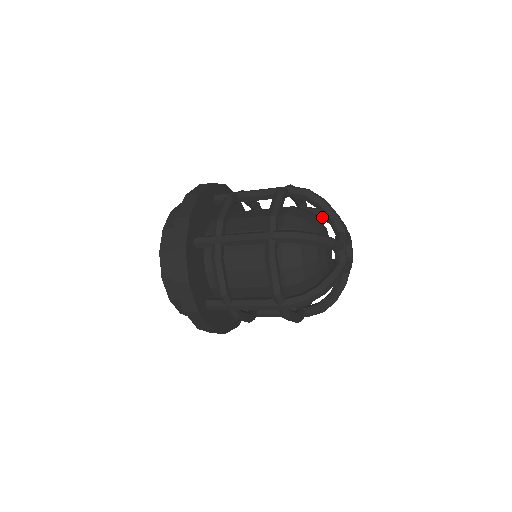
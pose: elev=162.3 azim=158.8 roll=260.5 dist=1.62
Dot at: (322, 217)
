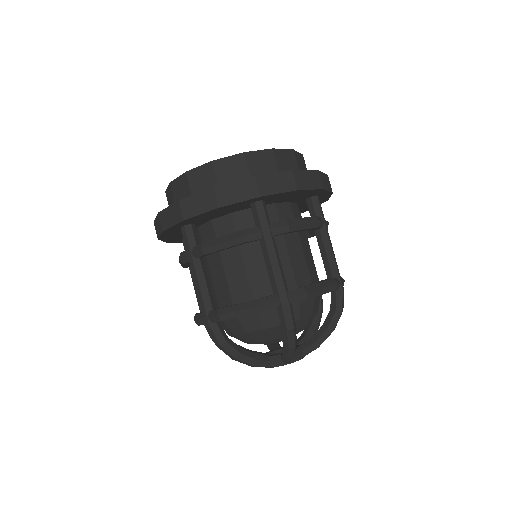
Dot at: (329, 312)
